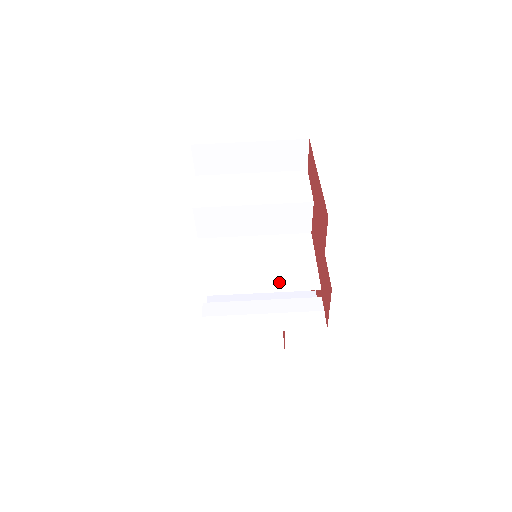
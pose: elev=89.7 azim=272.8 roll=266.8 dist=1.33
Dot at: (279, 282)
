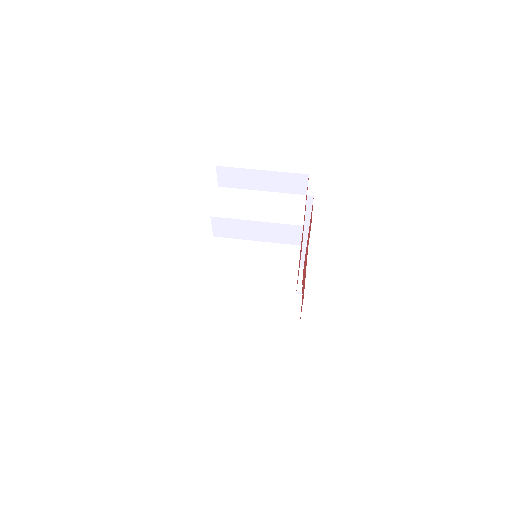
Dot at: (266, 284)
